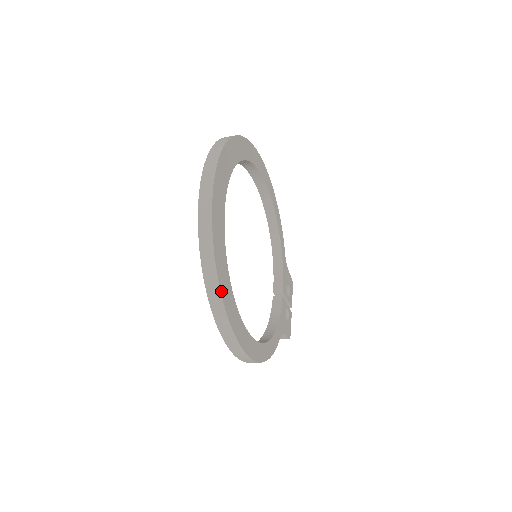
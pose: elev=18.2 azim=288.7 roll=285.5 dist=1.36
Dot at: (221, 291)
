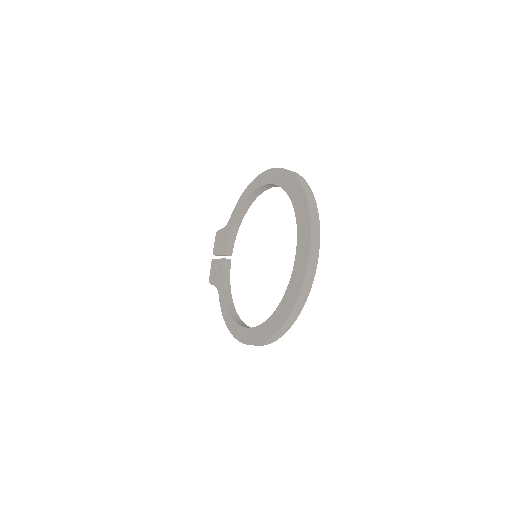
Dot at: (286, 331)
